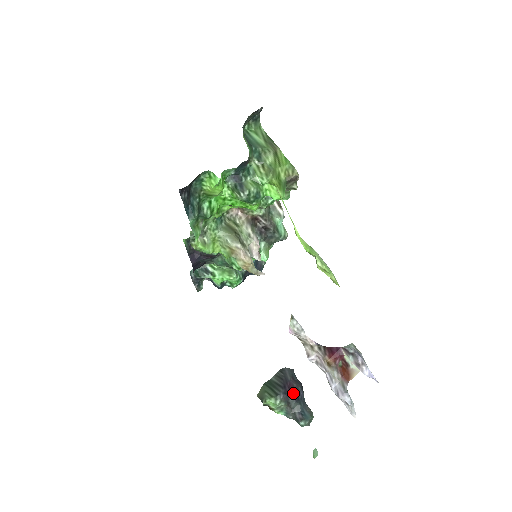
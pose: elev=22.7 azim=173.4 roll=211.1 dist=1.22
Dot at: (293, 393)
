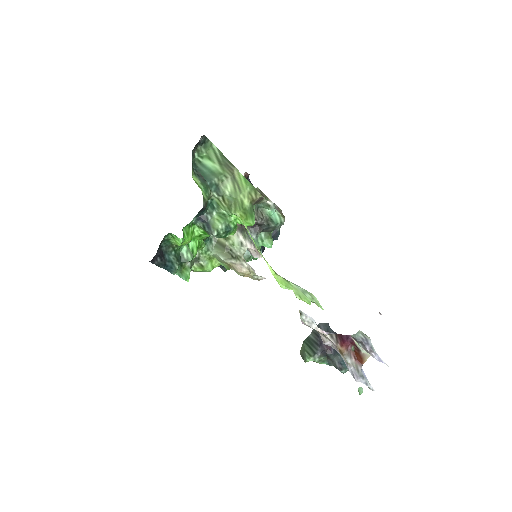
Dot at: (330, 348)
